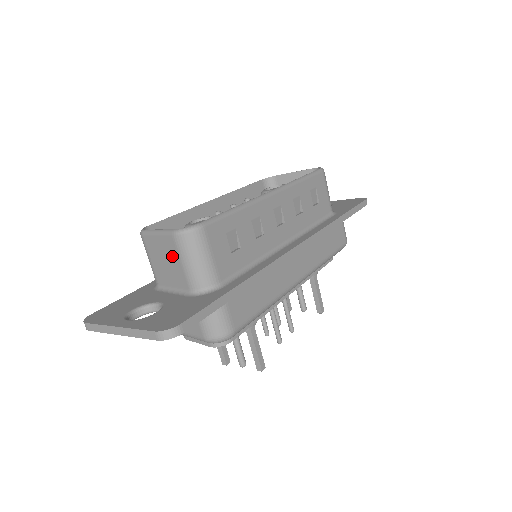
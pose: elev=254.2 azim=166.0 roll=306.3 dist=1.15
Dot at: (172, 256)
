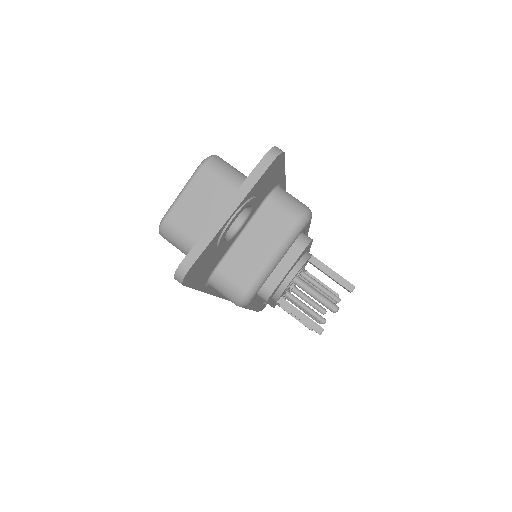
Dot at: (210, 192)
